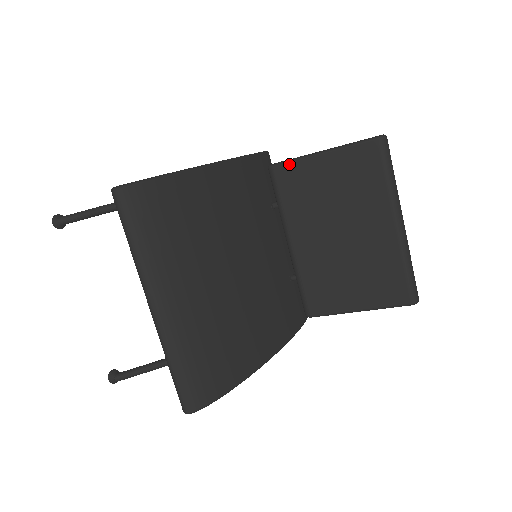
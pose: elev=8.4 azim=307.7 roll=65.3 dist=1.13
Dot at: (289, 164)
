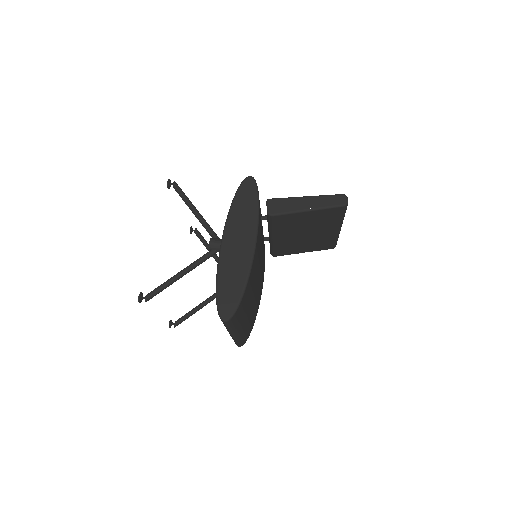
Dot at: (284, 215)
